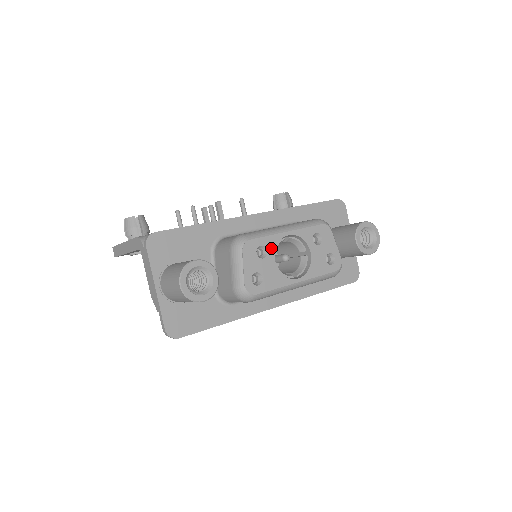
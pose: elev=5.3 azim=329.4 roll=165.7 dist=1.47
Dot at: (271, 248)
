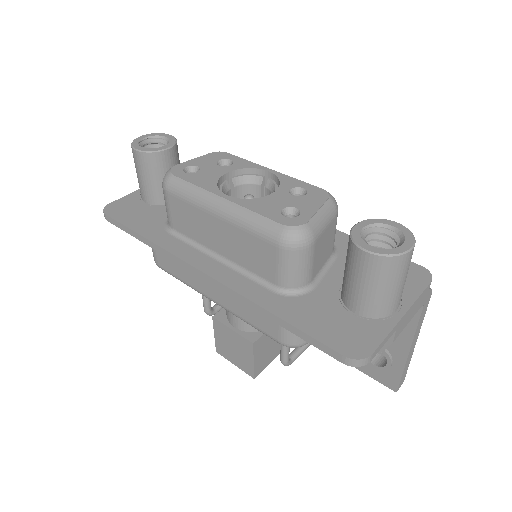
Dot at: (237, 166)
